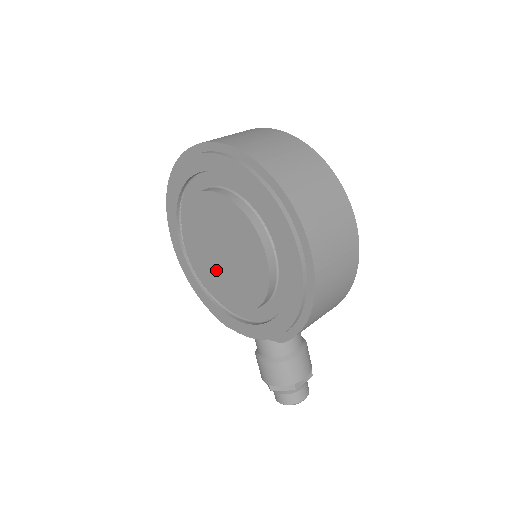
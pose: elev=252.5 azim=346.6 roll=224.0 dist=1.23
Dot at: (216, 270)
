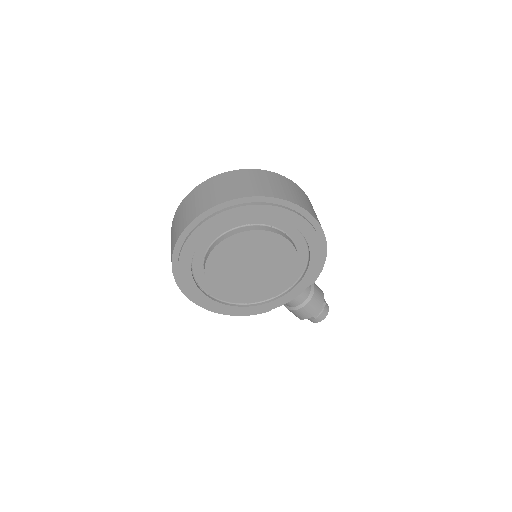
Dot at: (251, 282)
